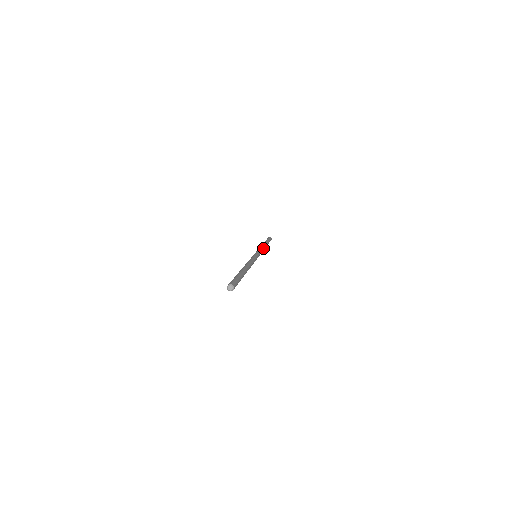
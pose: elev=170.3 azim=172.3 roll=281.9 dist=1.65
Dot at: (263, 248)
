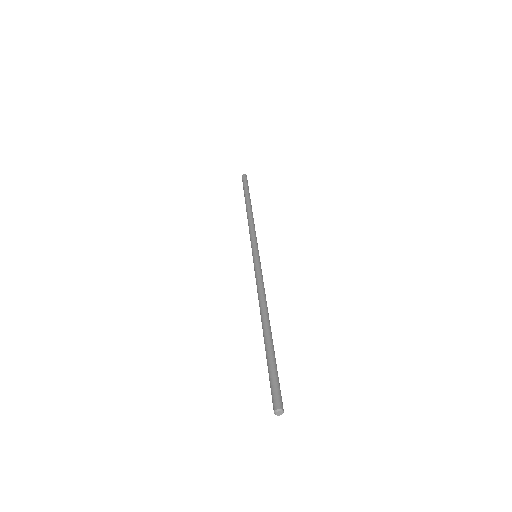
Dot at: (253, 223)
